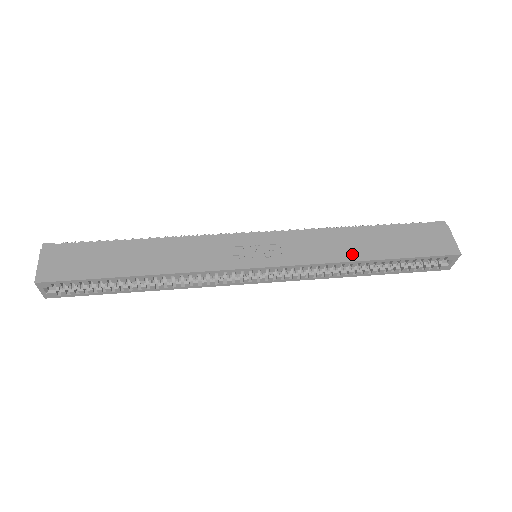
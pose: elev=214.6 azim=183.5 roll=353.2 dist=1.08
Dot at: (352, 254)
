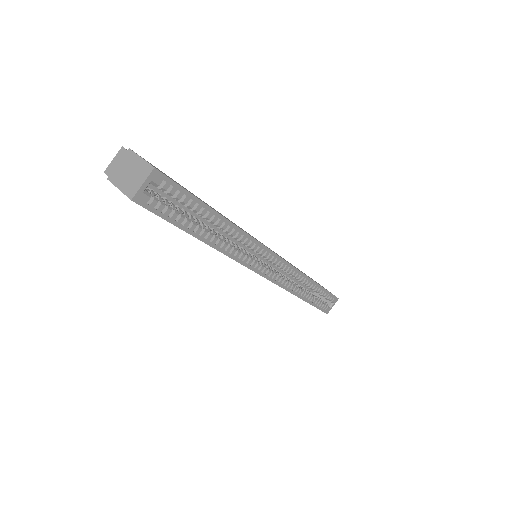
Dot at: occluded
